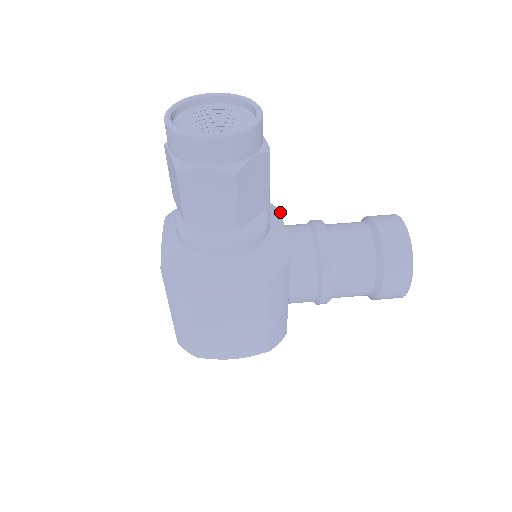
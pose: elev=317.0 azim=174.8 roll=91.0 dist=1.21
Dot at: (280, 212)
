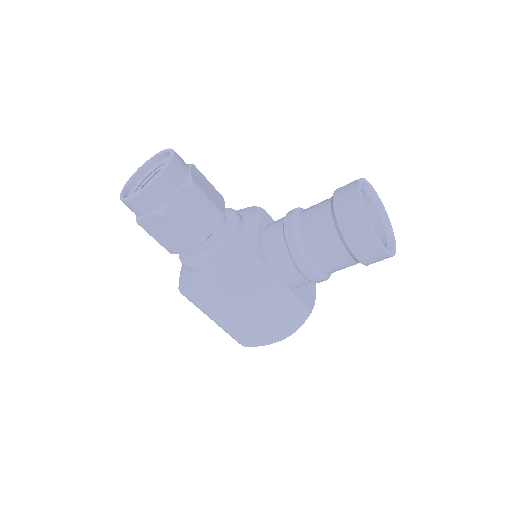
Dot at: (262, 214)
